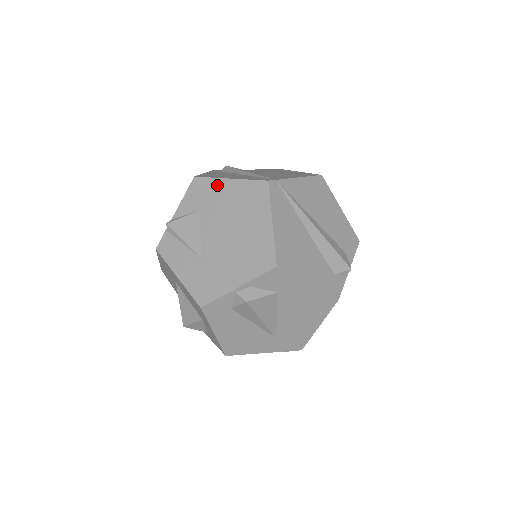
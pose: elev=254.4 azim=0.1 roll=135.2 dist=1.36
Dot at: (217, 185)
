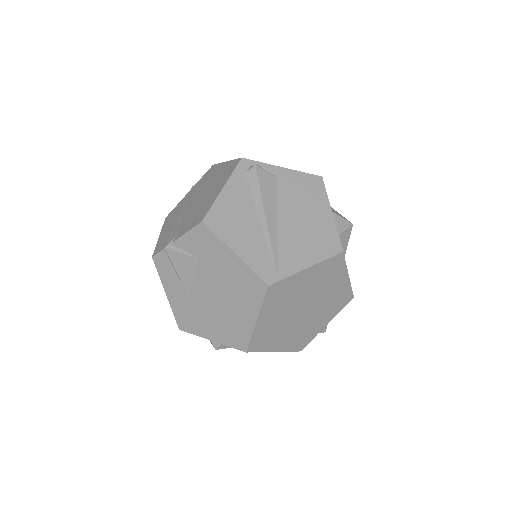
Dot at: (221, 249)
